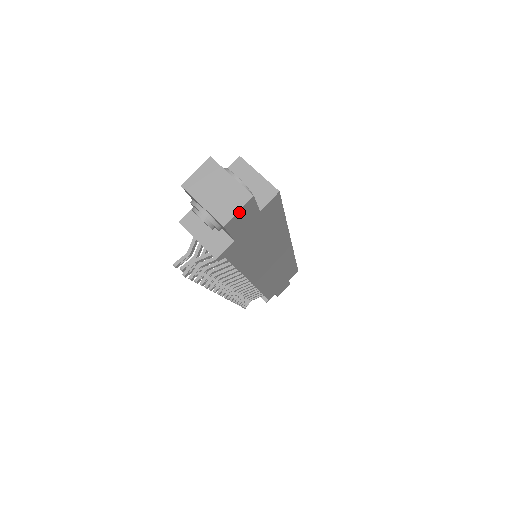
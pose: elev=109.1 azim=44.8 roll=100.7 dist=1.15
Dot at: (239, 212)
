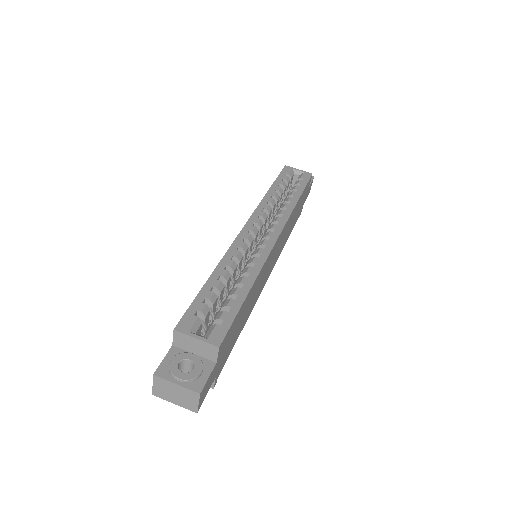
Dot at: (200, 401)
